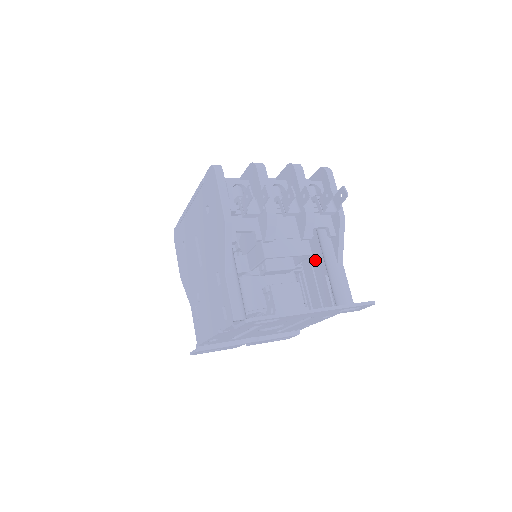
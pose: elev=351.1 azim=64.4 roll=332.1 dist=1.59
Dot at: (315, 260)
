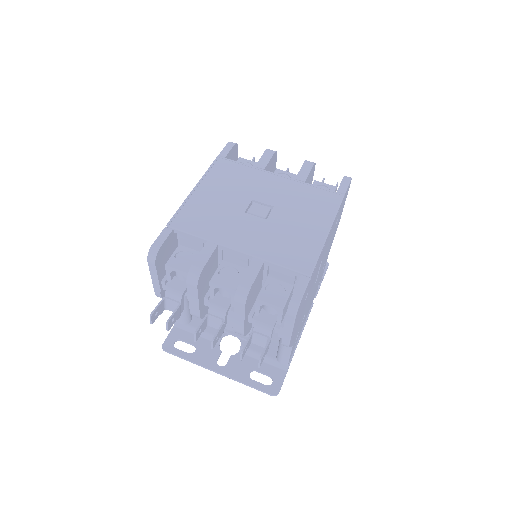
Dot at: occluded
